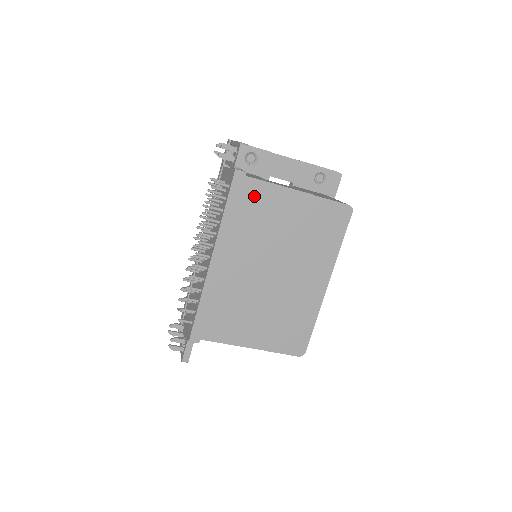
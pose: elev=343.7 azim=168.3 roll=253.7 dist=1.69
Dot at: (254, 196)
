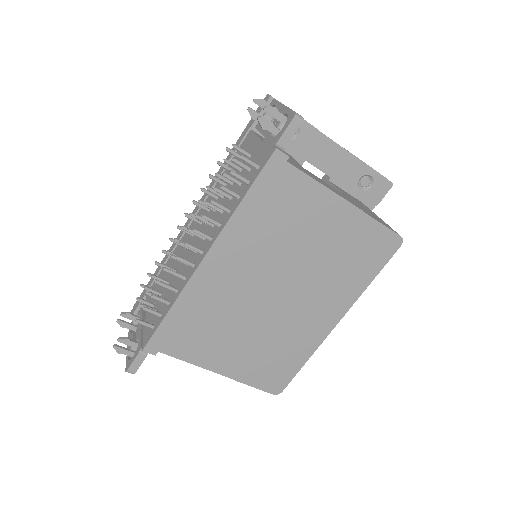
Dot at: (288, 192)
